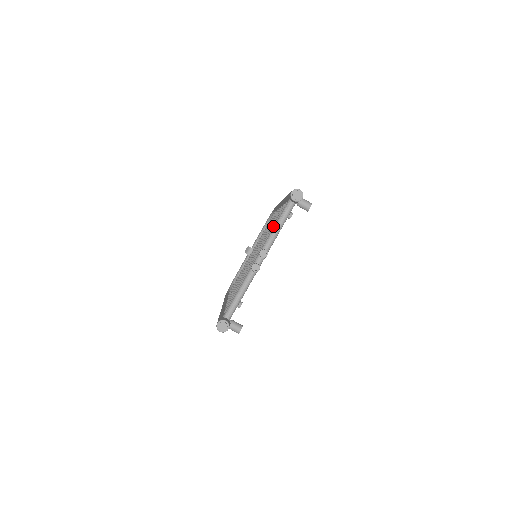
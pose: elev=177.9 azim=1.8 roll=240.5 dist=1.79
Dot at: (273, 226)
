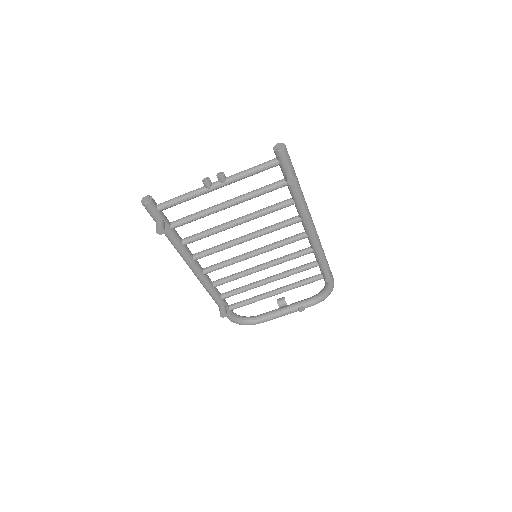
Dot at: (260, 188)
